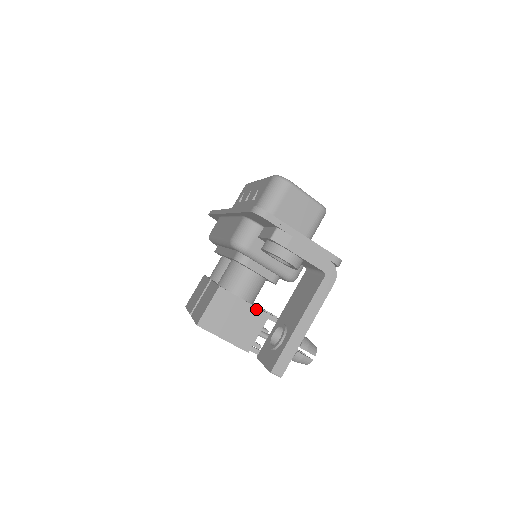
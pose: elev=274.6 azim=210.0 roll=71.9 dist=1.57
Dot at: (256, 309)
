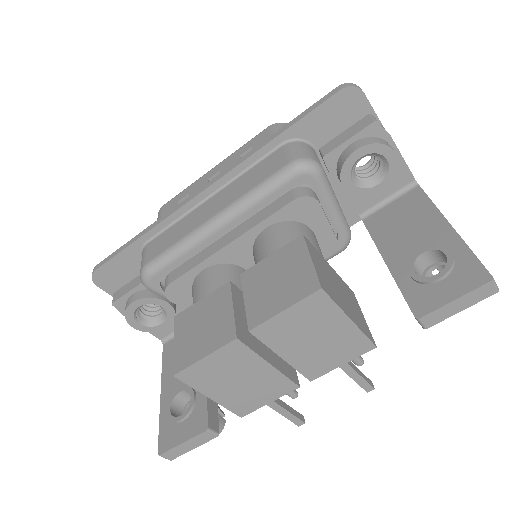
Dot at: (342, 280)
